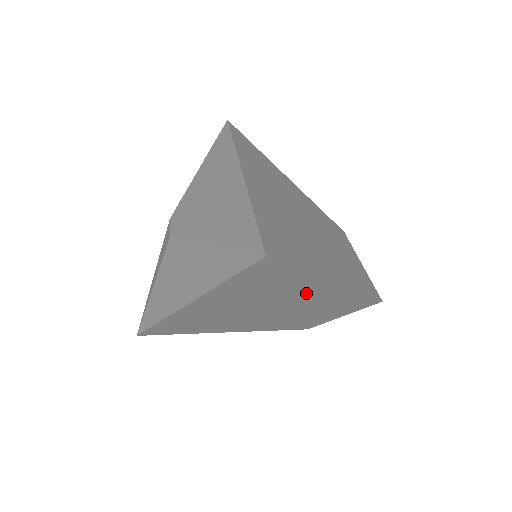
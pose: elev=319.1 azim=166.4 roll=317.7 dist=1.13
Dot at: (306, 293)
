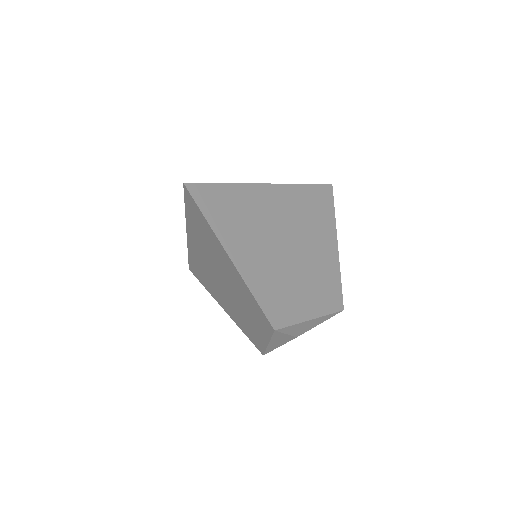
Dot at: (225, 264)
